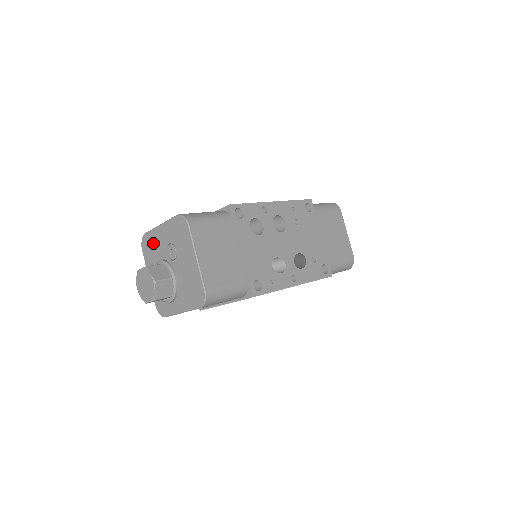
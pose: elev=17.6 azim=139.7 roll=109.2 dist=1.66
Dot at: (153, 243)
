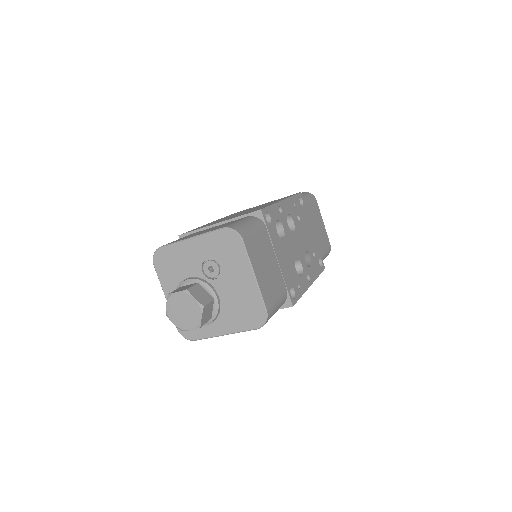
Dot at: (176, 259)
